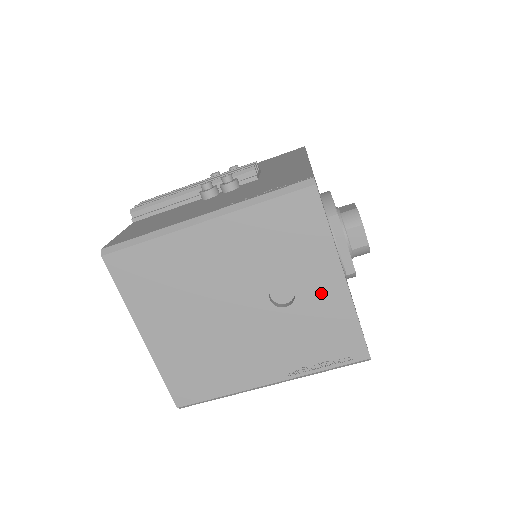
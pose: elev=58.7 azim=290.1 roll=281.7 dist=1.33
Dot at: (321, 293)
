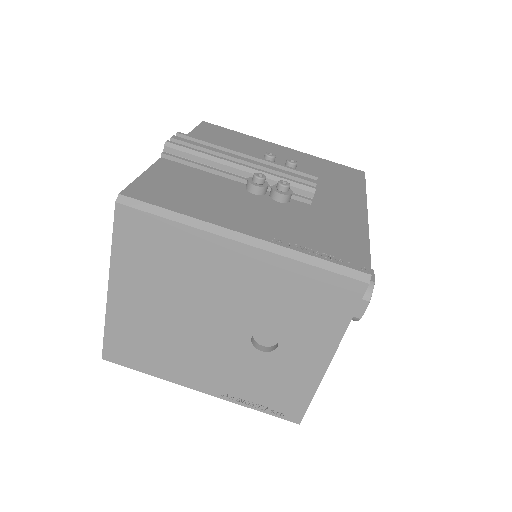
Dot at: (300, 360)
